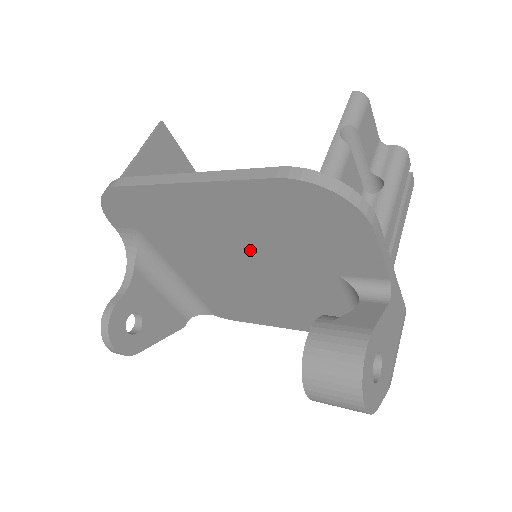
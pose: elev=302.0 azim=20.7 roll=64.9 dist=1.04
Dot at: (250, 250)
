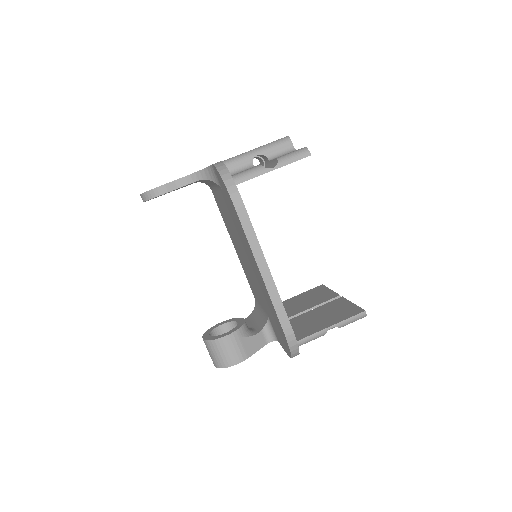
Dot at: (253, 273)
